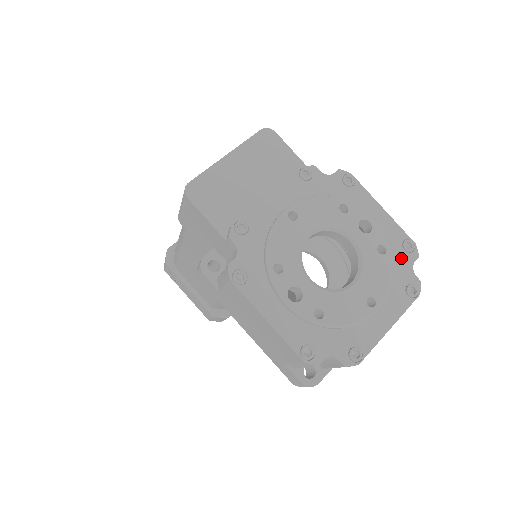
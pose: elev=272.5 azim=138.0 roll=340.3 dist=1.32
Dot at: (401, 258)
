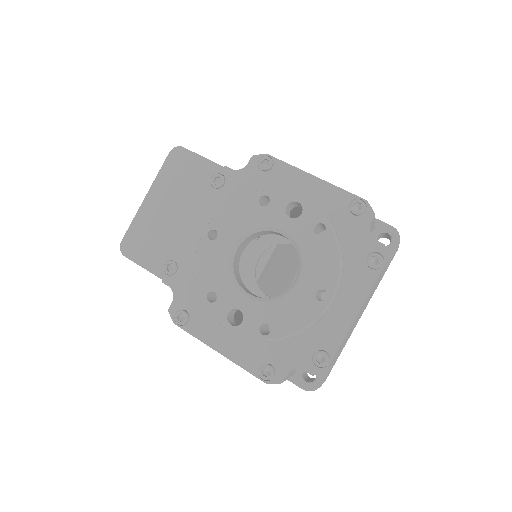
Dot at: (351, 226)
